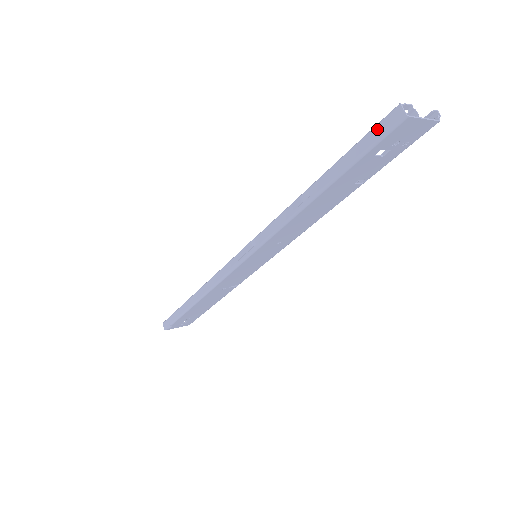
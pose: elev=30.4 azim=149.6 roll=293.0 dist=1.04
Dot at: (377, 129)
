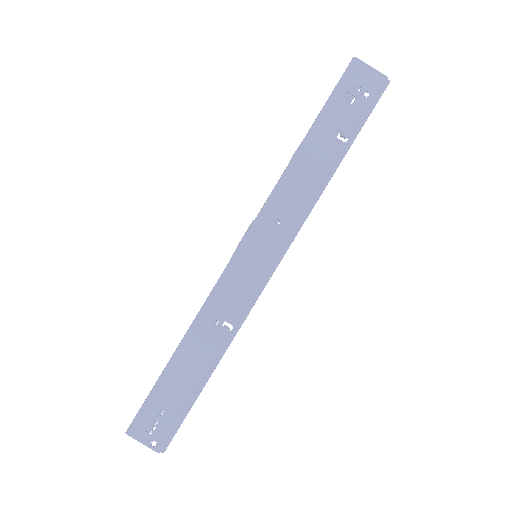
Dot at: (340, 78)
